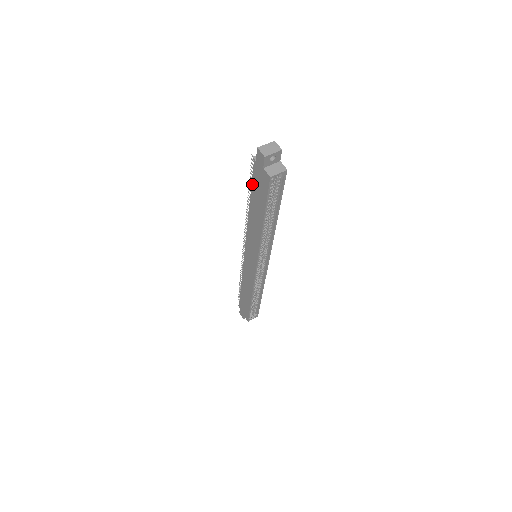
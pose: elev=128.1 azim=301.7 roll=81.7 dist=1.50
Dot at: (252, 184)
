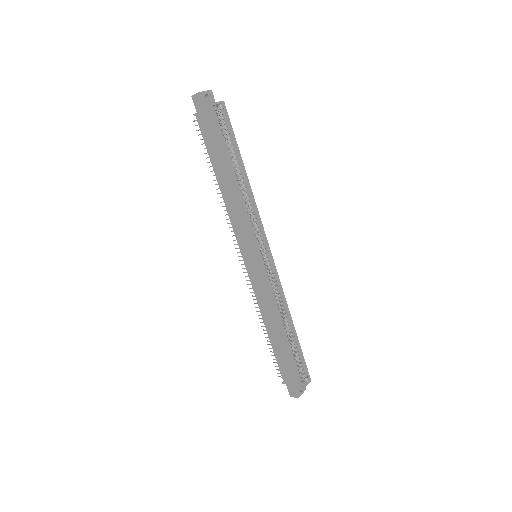
Dot at: (206, 146)
